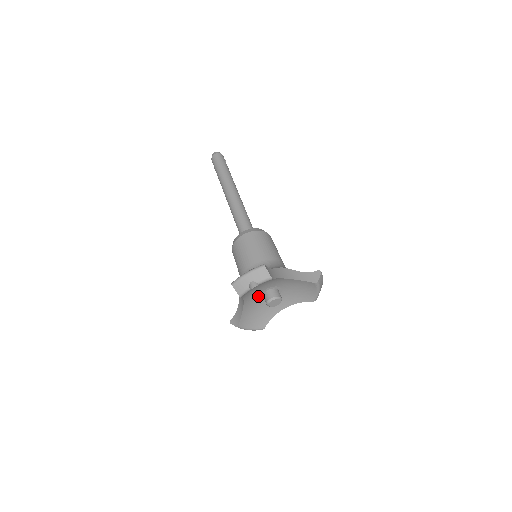
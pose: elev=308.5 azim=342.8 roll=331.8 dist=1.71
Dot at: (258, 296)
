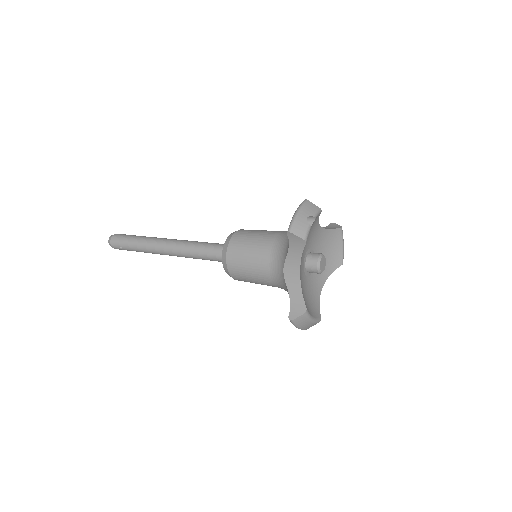
Dot at: (302, 266)
